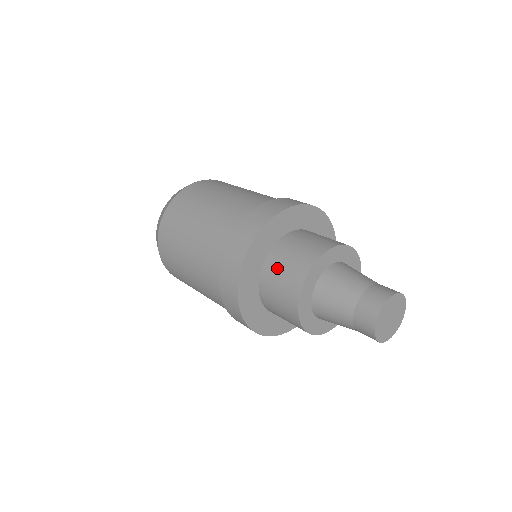
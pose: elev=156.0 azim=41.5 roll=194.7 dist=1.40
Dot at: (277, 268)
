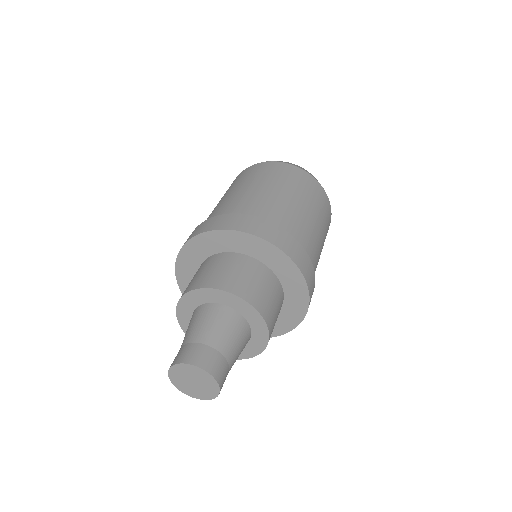
Dot at: (232, 265)
